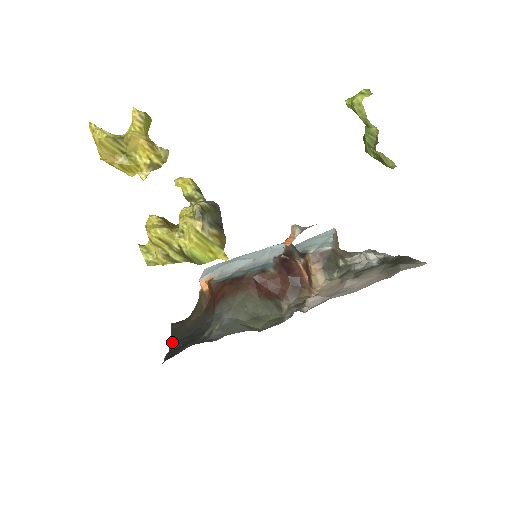
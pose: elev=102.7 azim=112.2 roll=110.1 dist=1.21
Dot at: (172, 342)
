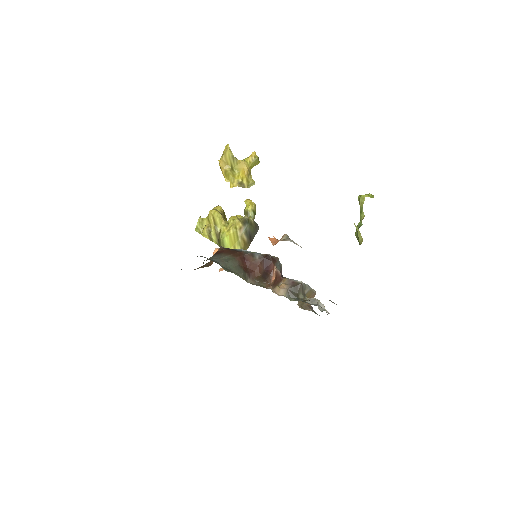
Dot at: occluded
